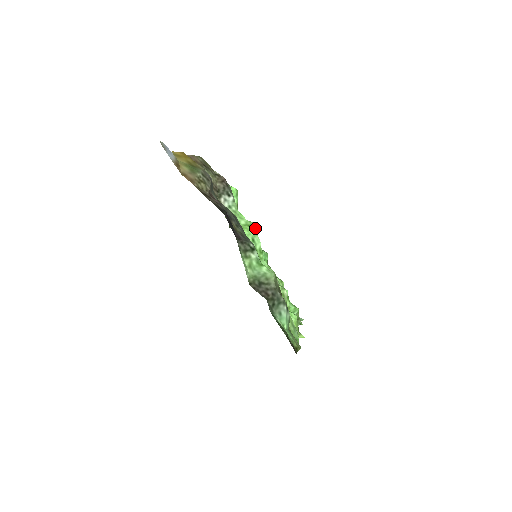
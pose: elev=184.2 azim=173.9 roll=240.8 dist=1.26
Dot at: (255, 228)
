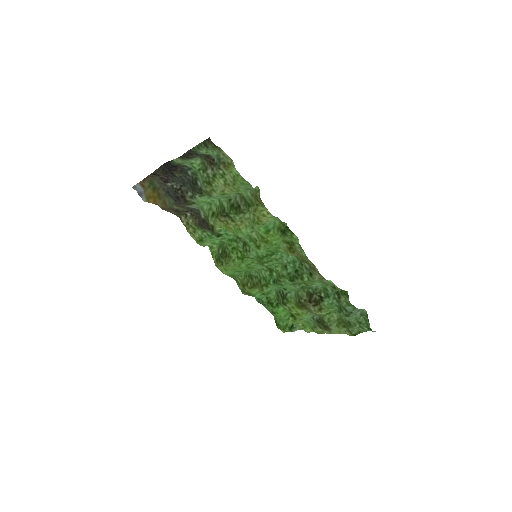
Dot at: occluded
